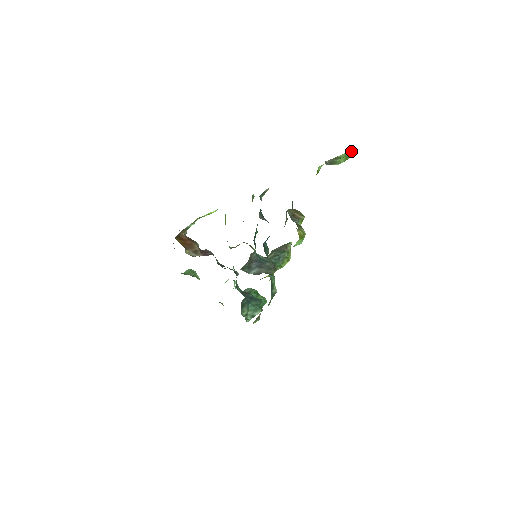
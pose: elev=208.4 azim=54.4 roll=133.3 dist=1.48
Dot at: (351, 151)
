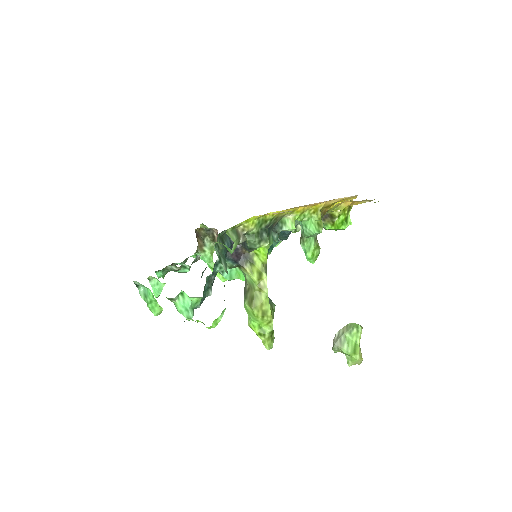
Dot at: occluded
